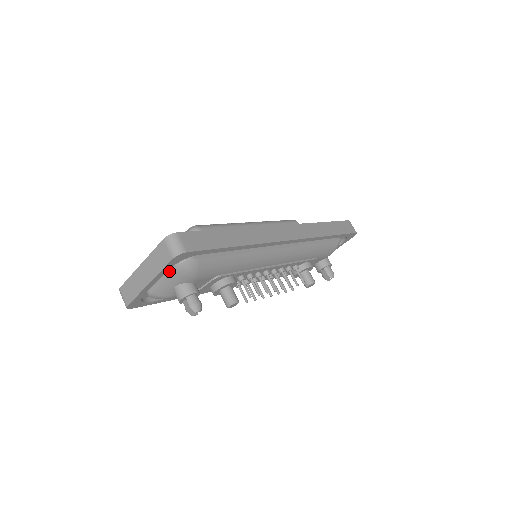
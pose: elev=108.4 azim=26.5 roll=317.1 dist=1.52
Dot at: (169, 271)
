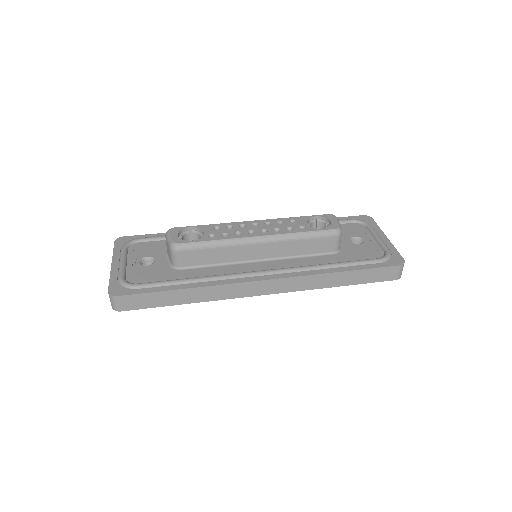
Dot at: occluded
